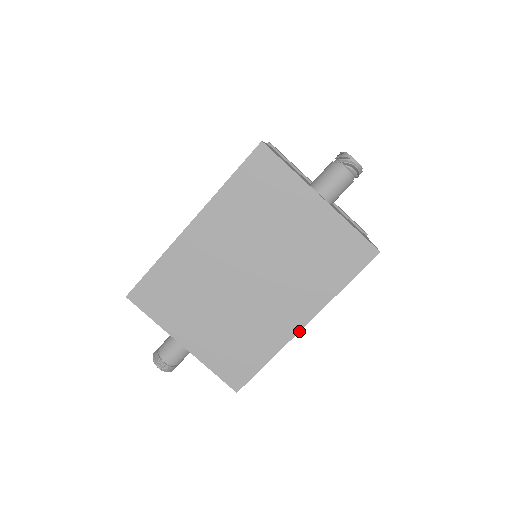
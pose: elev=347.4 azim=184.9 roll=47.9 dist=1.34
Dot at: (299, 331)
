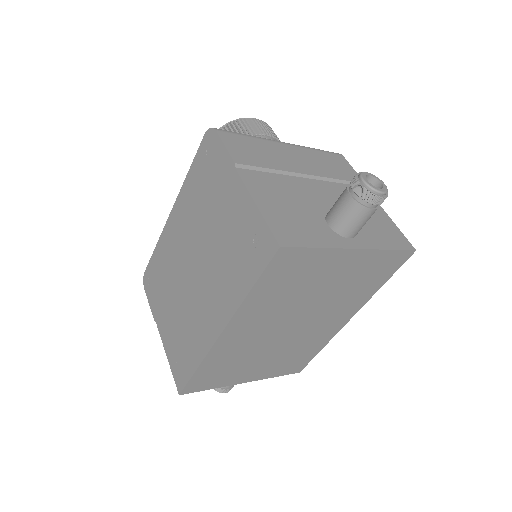
Dot at: (345, 324)
